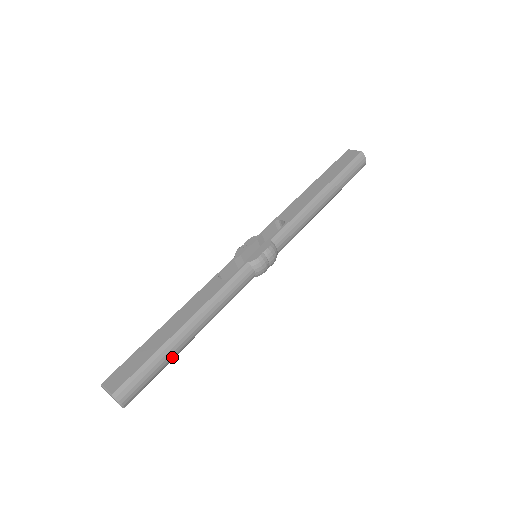
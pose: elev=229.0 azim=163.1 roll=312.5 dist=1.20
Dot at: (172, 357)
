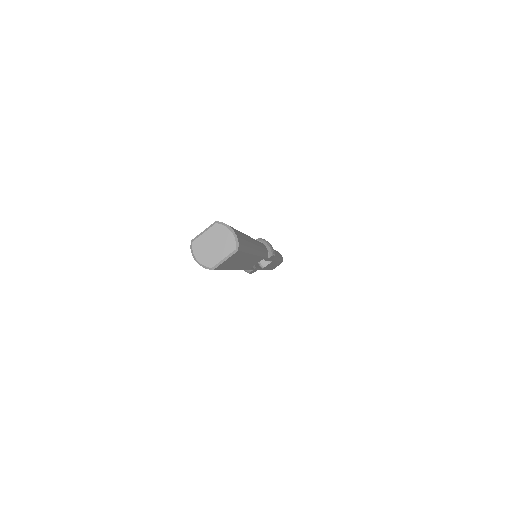
Dot at: (250, 243)
